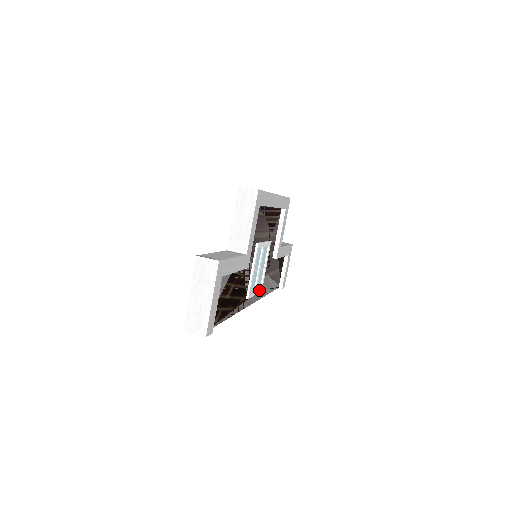
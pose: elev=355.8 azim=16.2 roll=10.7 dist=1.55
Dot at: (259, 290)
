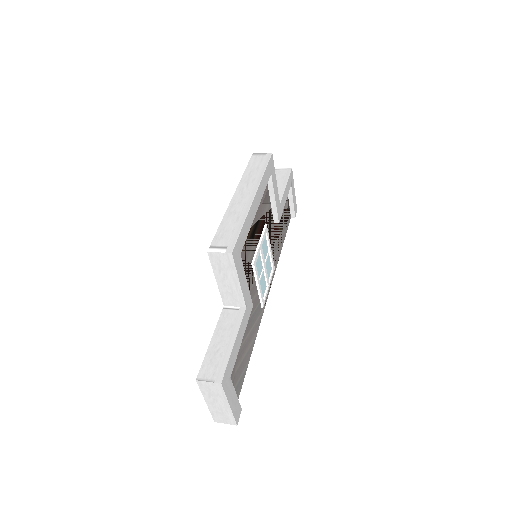
Dot at: (271, 274)
